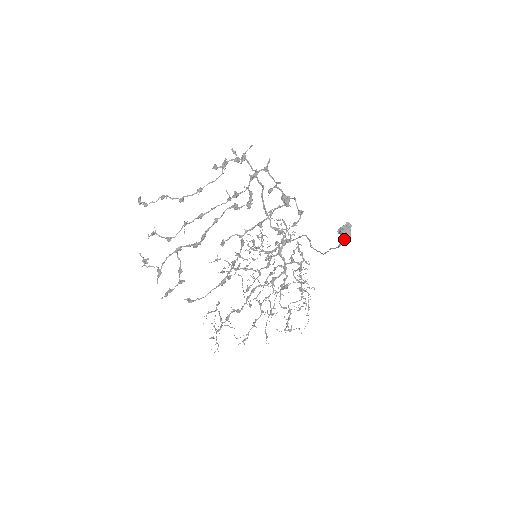
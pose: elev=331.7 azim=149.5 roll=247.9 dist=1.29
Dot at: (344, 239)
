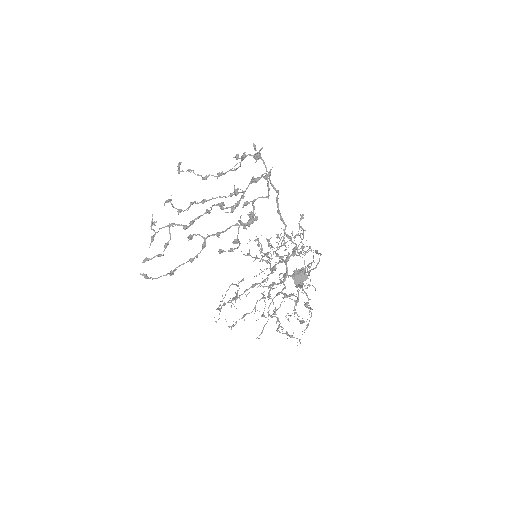
Dot at: (296, 283)
